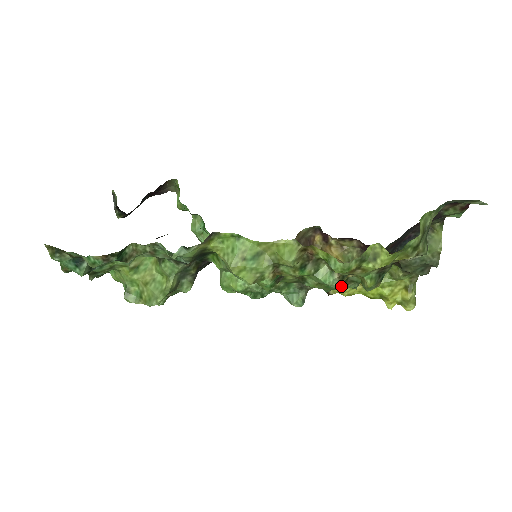
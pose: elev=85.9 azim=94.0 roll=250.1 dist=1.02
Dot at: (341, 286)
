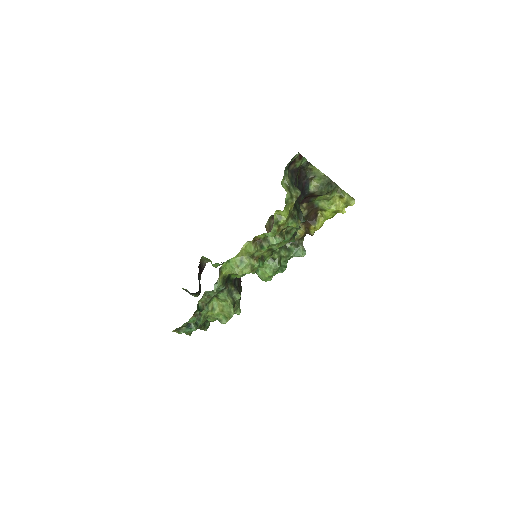
Dot at: (289, 236)
